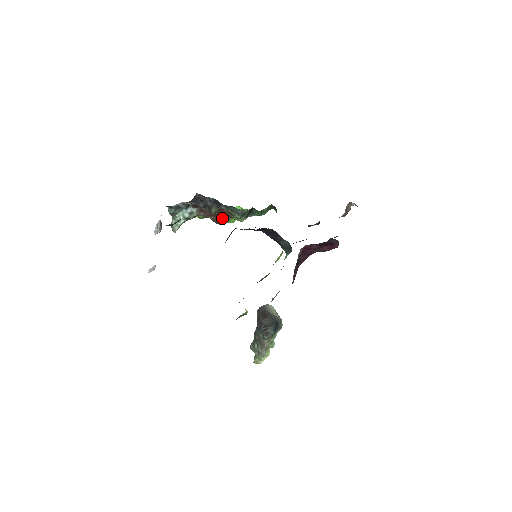
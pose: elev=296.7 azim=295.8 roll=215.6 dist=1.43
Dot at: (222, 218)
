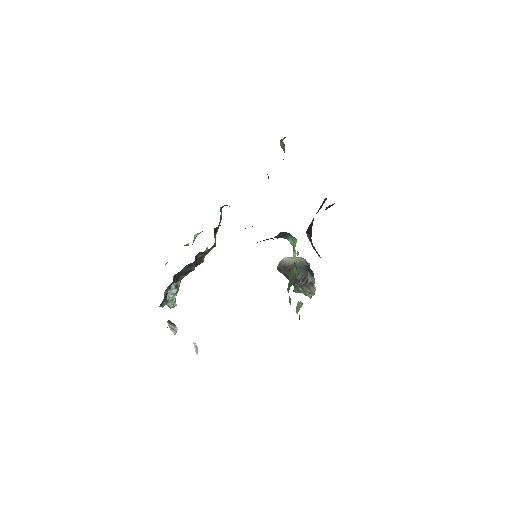
Dot at: (200, 261)
